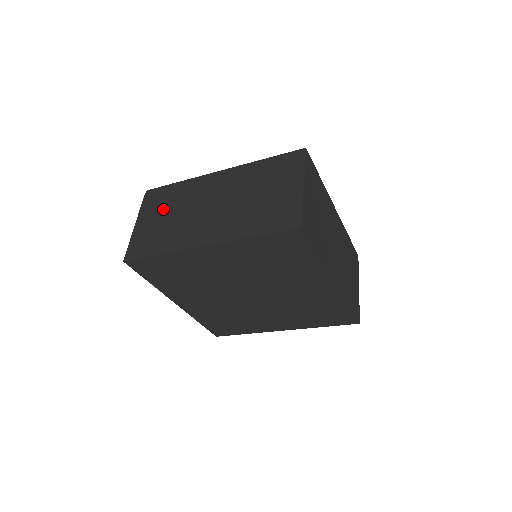
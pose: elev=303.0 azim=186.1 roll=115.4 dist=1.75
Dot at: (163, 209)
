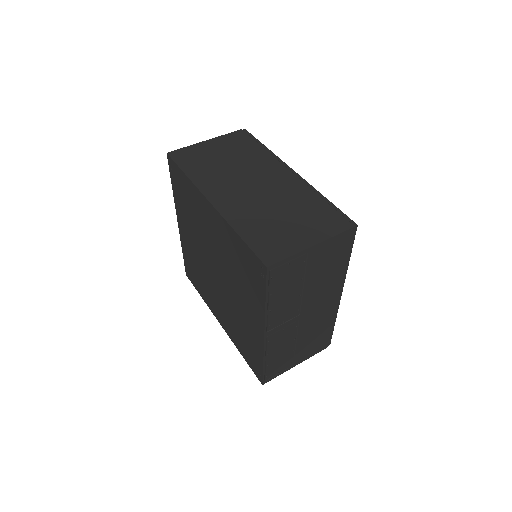
Dot at: (232, 151)
